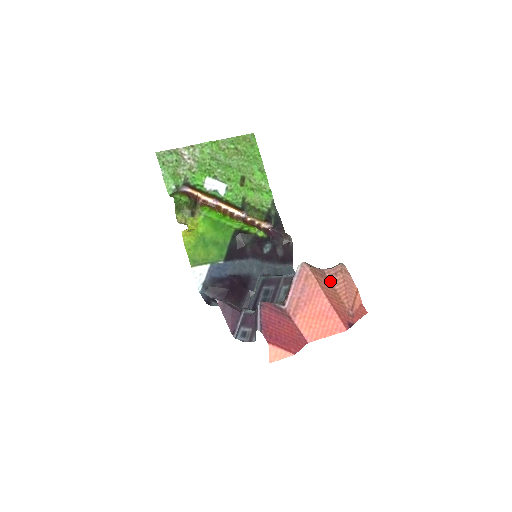
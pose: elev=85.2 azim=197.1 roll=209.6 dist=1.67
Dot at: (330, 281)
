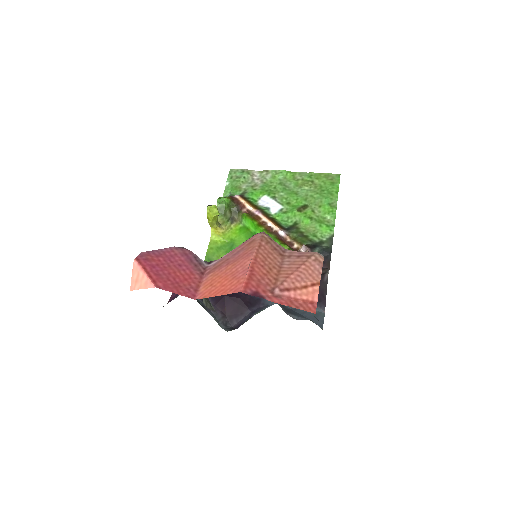
Dot at: (283, 259)
